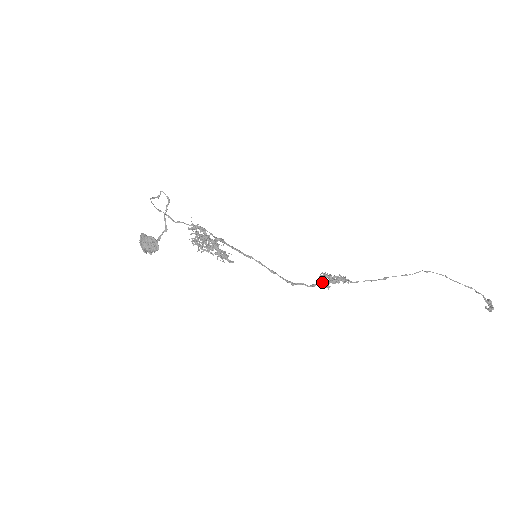
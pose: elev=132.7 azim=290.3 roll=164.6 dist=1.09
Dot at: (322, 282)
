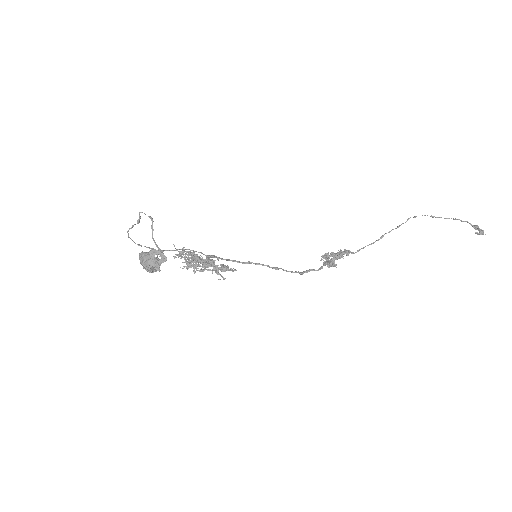
Dot at: (327, 262)
